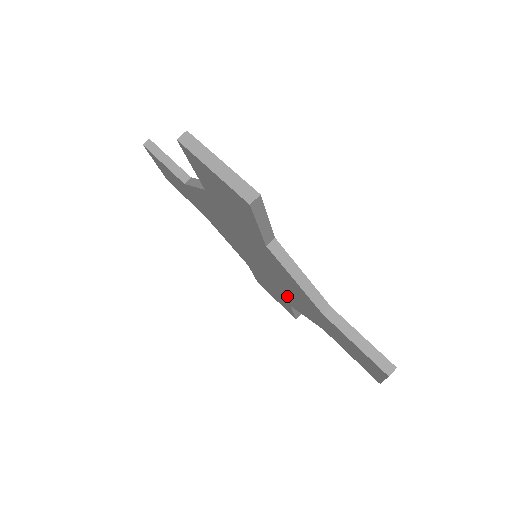
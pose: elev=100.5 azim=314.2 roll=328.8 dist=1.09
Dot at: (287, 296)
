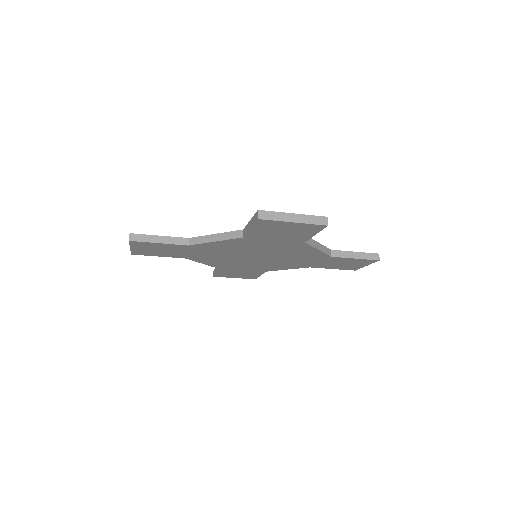
Dot at: (275, 266)
